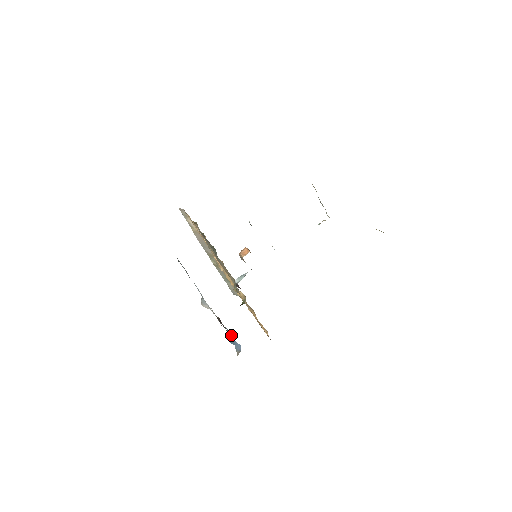
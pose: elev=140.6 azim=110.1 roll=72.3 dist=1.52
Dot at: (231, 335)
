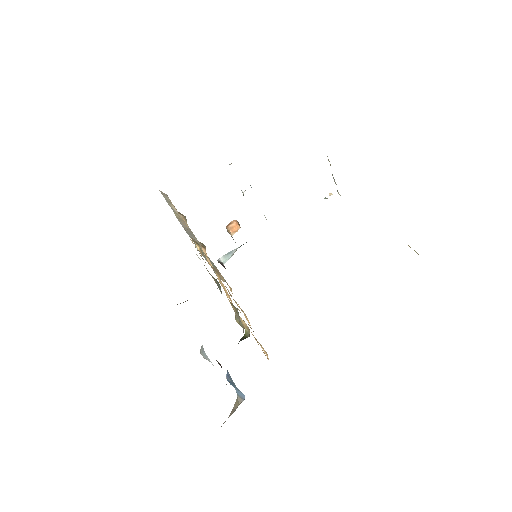
Dot at: (233, 382)
